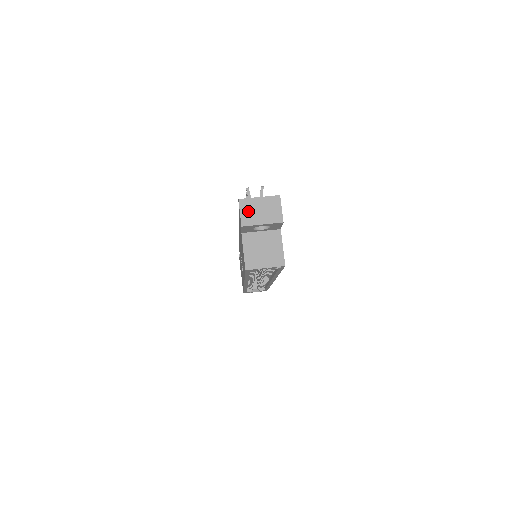
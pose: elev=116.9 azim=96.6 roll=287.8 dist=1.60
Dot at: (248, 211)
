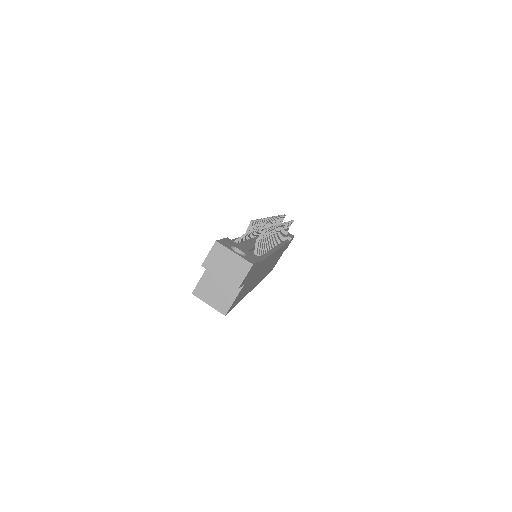
Dot at: (216, 257)
